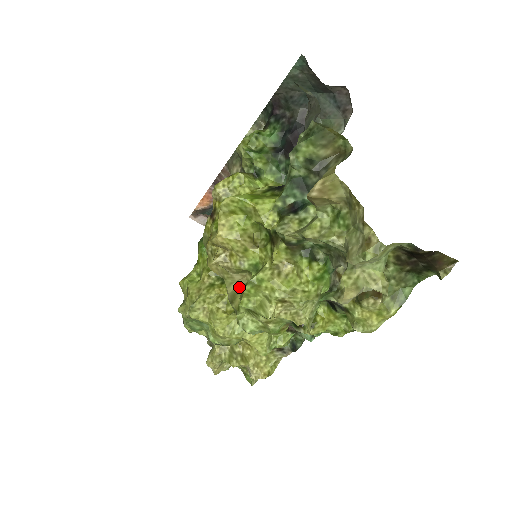
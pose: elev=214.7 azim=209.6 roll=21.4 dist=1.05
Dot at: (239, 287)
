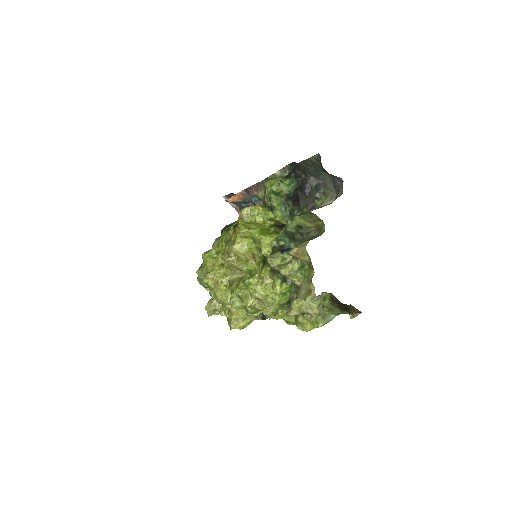
Dot at: (238, 278)
